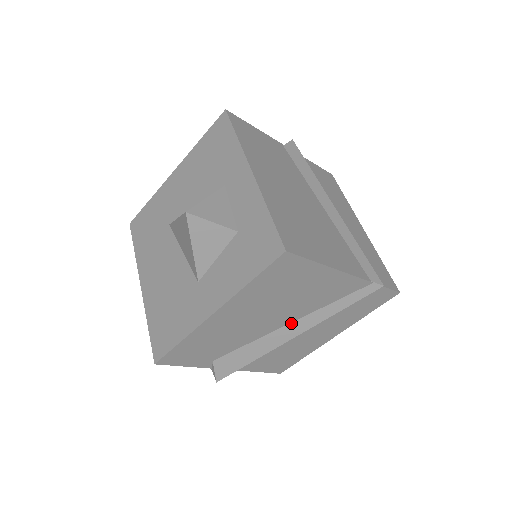
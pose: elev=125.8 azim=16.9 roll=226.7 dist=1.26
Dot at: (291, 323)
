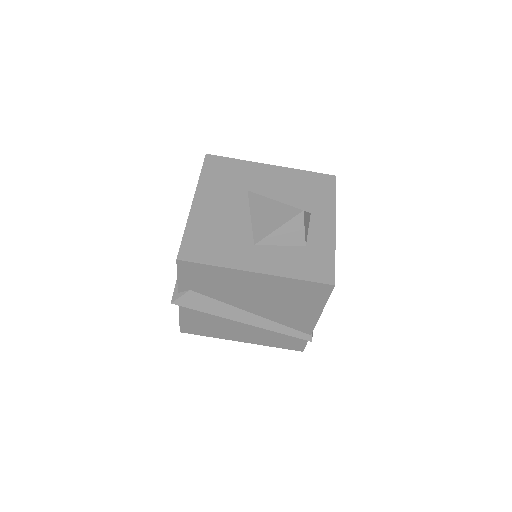
Dot at: (254, 314)
